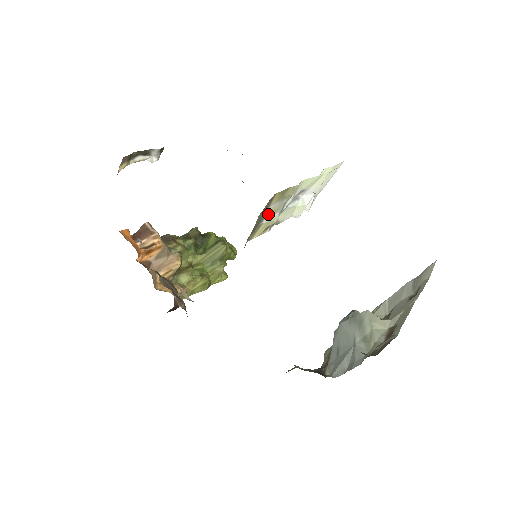
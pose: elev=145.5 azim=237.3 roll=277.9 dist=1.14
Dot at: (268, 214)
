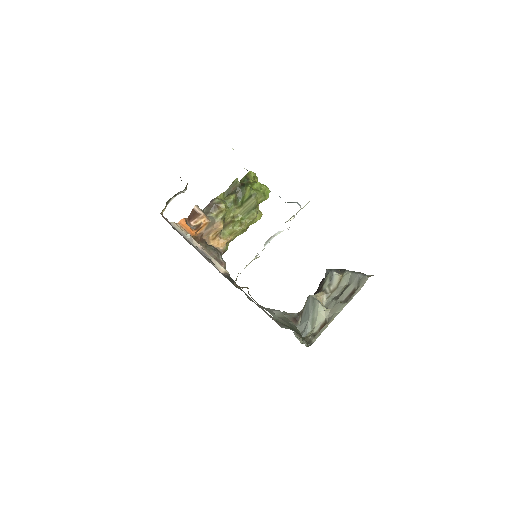
Dot at: (245, 267)
